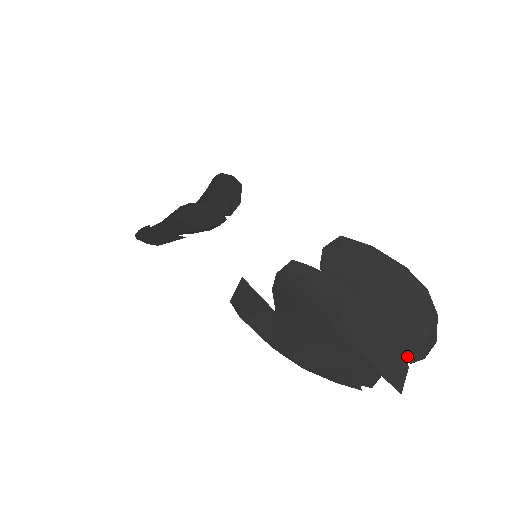
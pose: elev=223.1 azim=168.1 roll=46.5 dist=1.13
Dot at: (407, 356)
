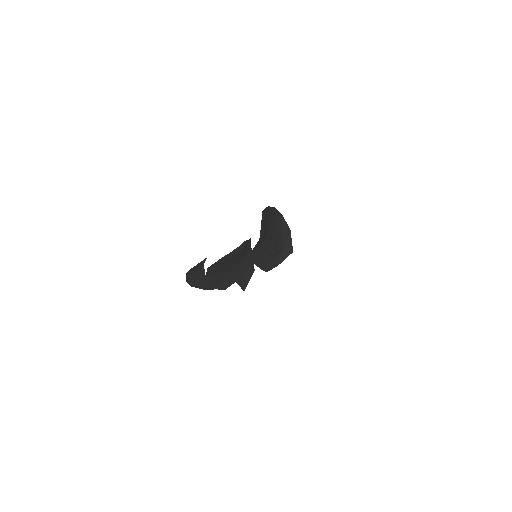
Dot at: (266, 268)
